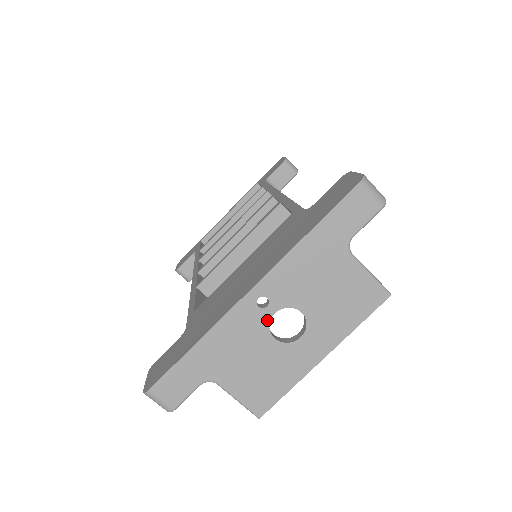
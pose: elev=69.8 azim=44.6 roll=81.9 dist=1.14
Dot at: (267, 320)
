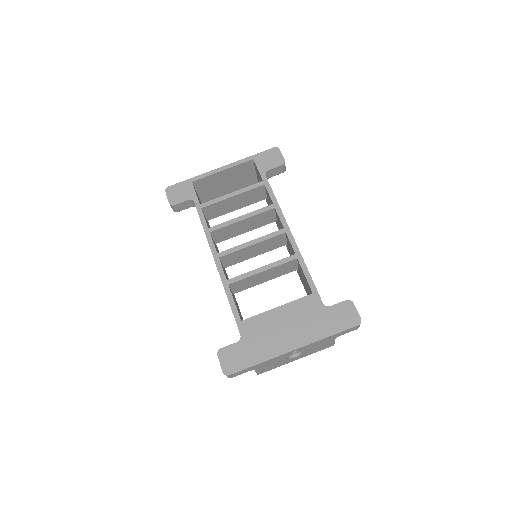
Dot at: (290, 355)
